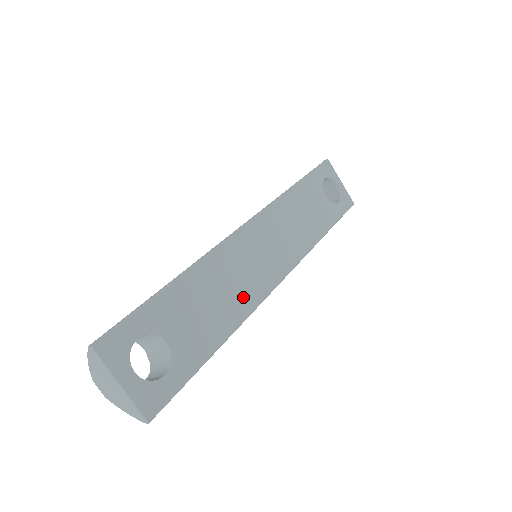
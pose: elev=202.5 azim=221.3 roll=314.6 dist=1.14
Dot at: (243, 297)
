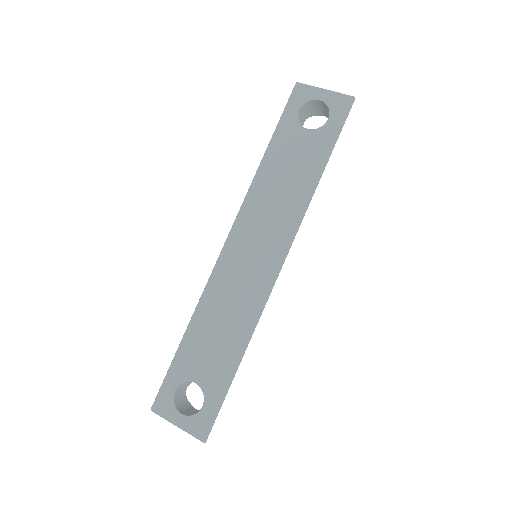
Dot at: (245, 310)
